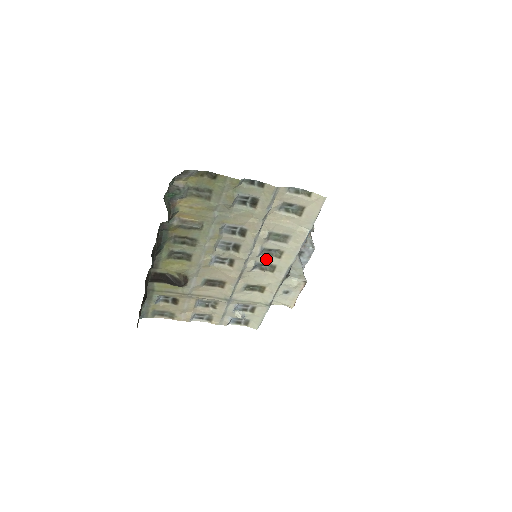
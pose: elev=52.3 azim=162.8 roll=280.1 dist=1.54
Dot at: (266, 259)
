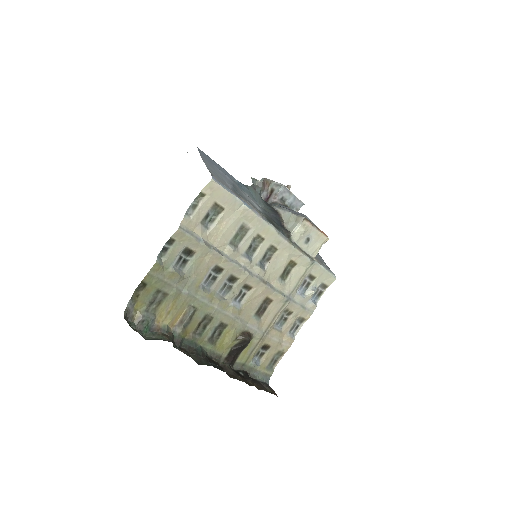
Dot at: (259, 253)
